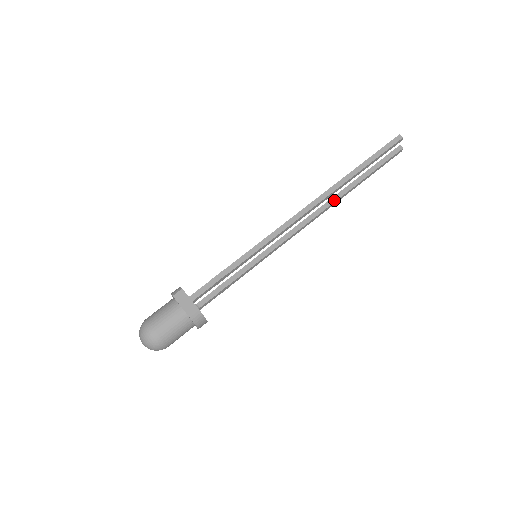
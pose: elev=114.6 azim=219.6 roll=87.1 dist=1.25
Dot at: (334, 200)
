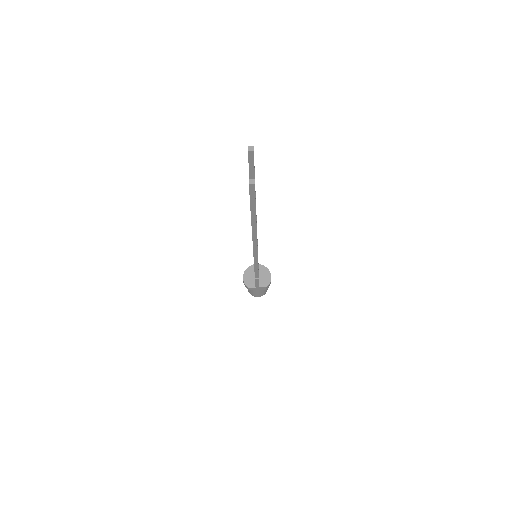
Dot at: occluded
